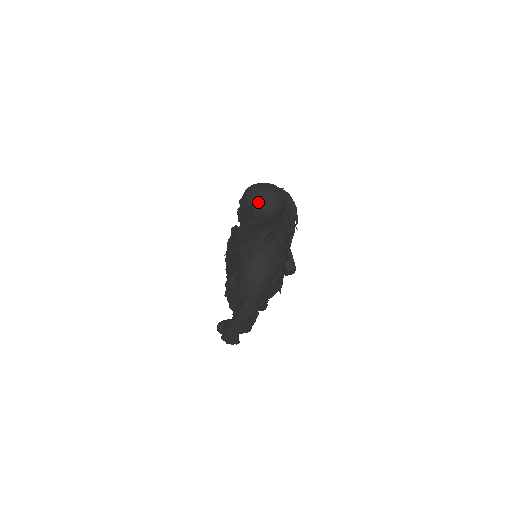
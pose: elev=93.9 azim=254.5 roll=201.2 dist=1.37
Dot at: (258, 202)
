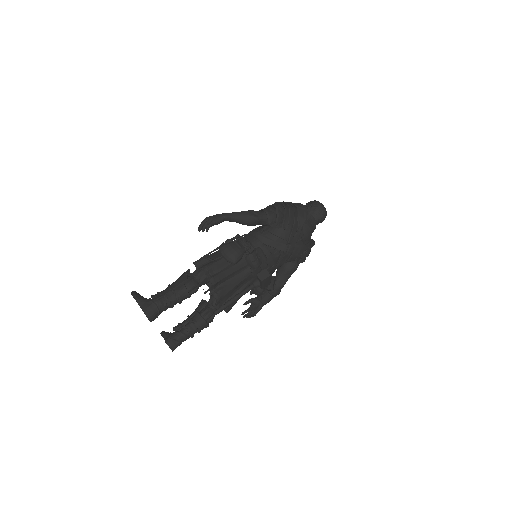
Dot at: occluded
